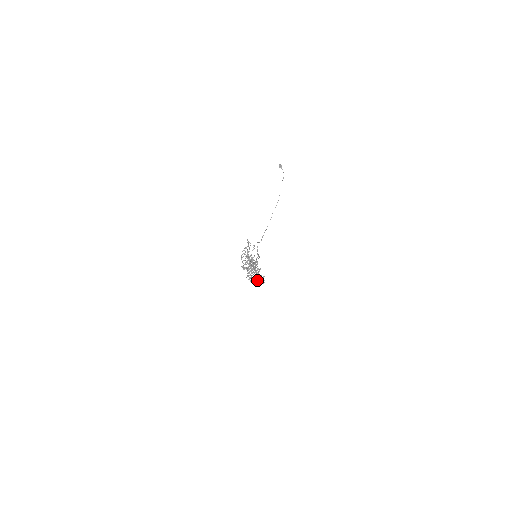
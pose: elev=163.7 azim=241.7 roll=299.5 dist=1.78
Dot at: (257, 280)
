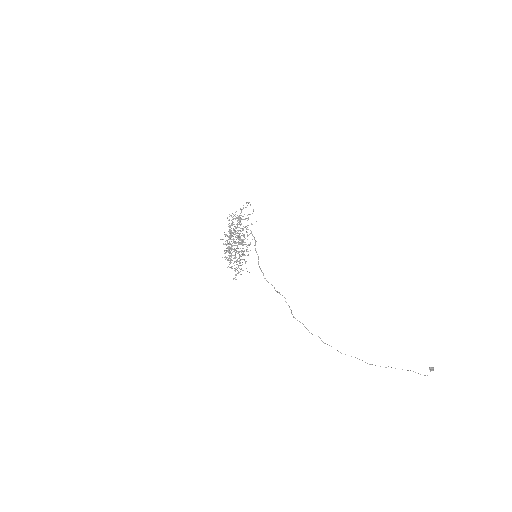
Dot at: (226, 240)
